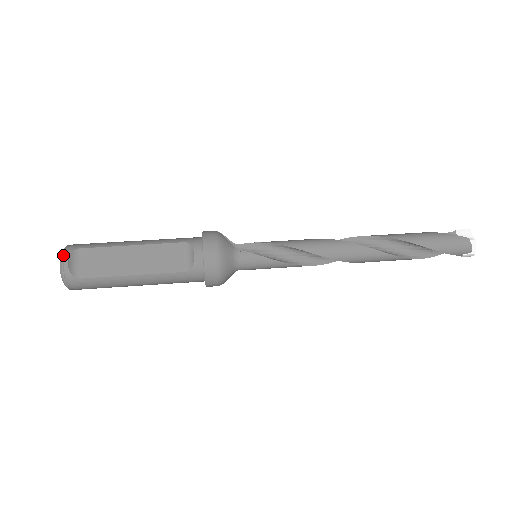
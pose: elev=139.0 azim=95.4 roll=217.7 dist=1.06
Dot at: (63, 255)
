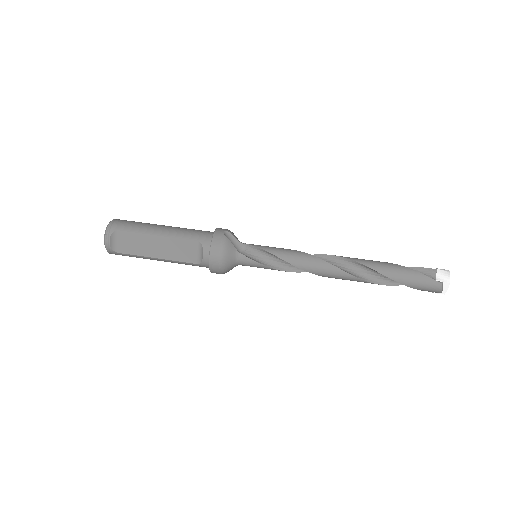
Dot at: (106, 235)
